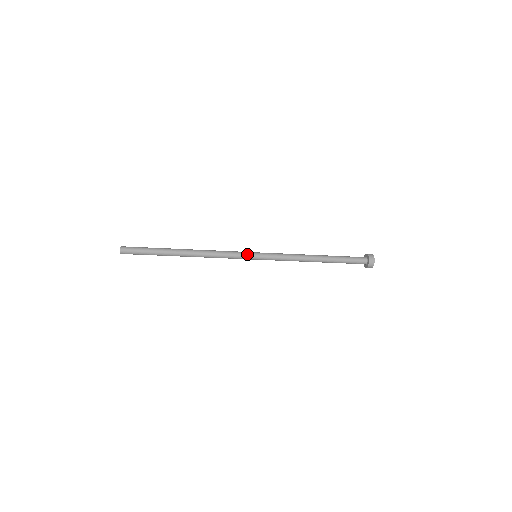
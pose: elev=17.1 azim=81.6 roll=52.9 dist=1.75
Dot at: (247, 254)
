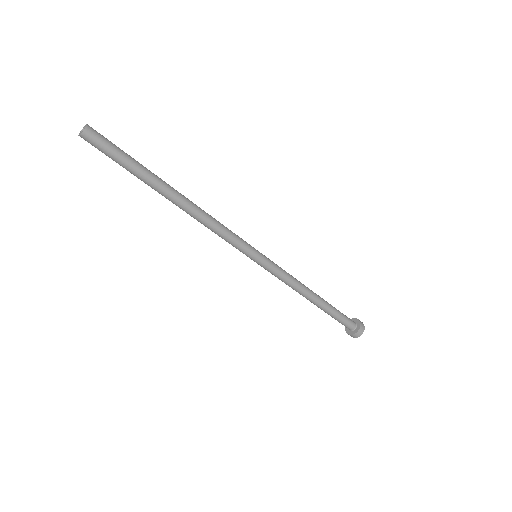
Dot at: (249, 250)
